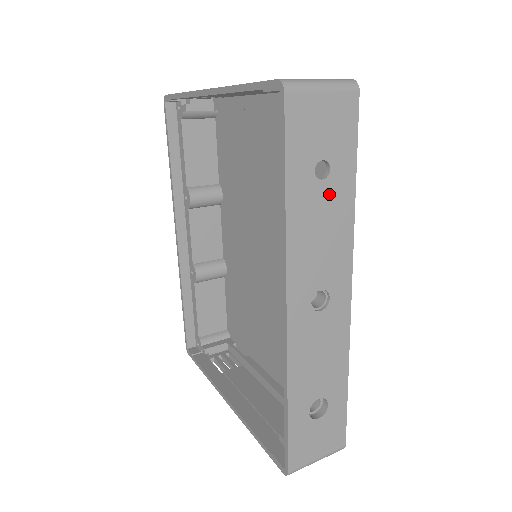
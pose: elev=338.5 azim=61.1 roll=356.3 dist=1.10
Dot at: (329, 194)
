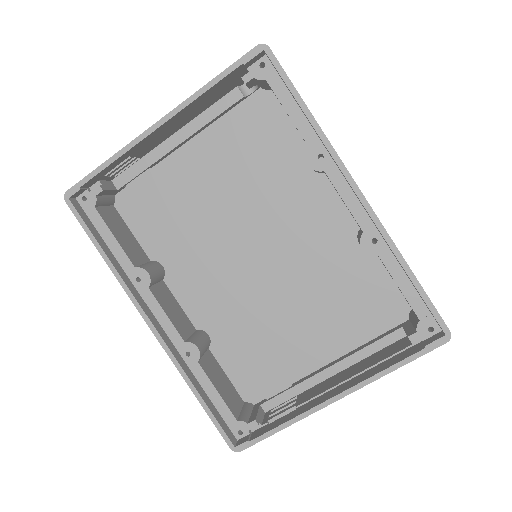
Dot at: occluded
